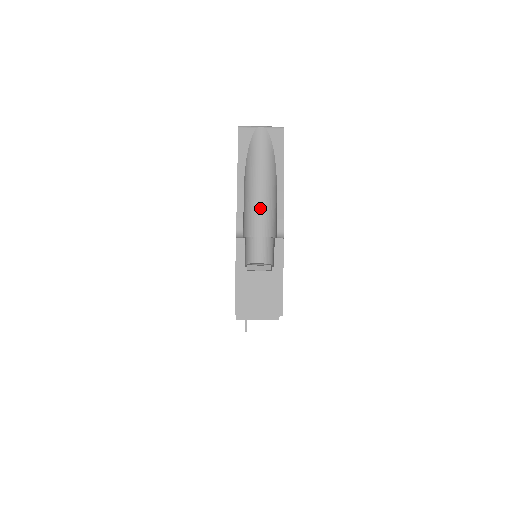
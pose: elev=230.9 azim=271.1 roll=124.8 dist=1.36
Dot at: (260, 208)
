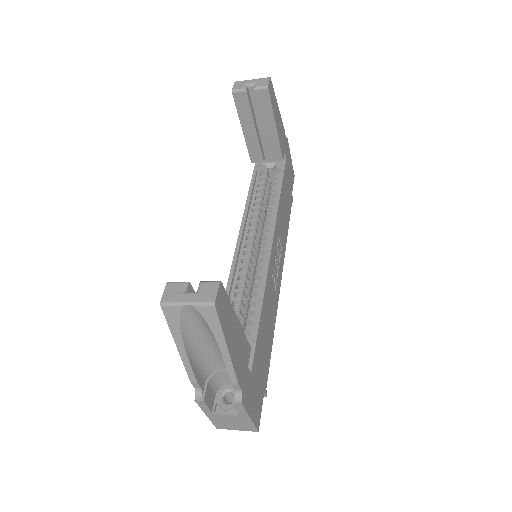
Dot at: (216, 354)
